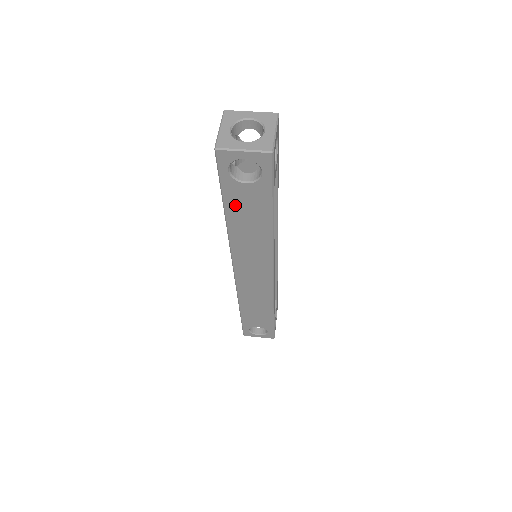
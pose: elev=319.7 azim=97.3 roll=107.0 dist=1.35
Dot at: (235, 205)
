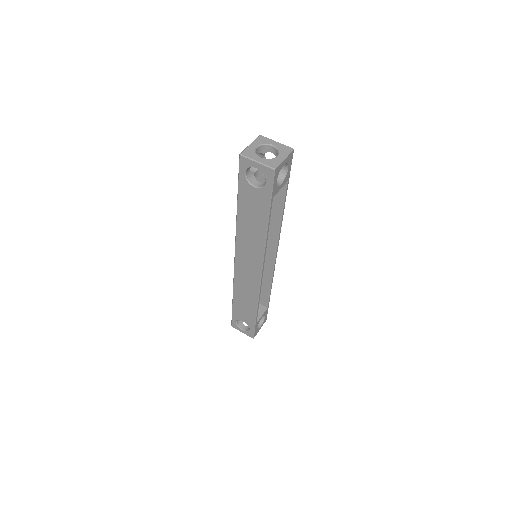
Dot at: (245, 202)
